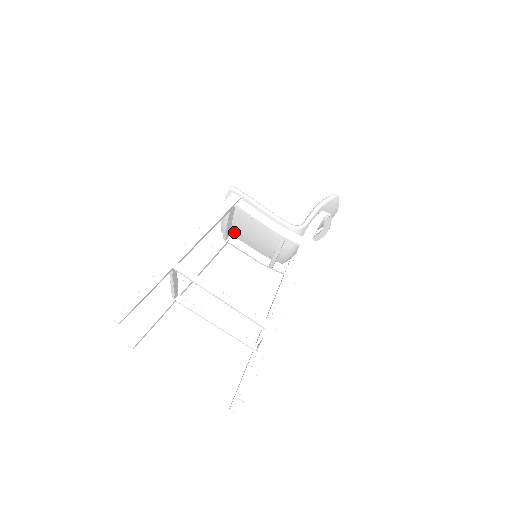
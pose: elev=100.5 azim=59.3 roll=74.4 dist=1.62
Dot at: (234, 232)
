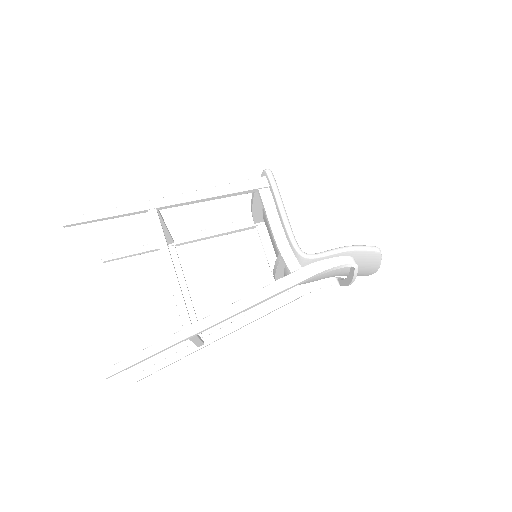
Dot at: occluded
